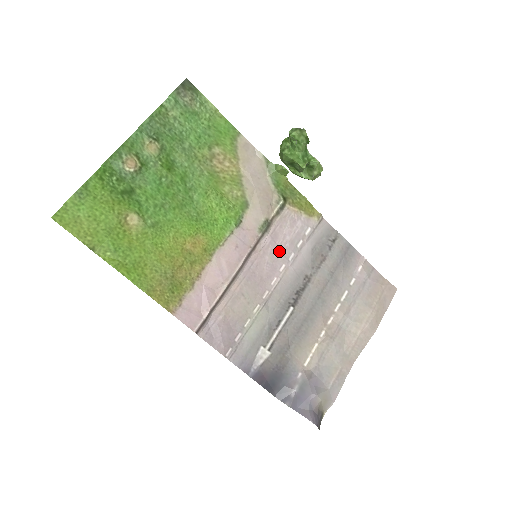
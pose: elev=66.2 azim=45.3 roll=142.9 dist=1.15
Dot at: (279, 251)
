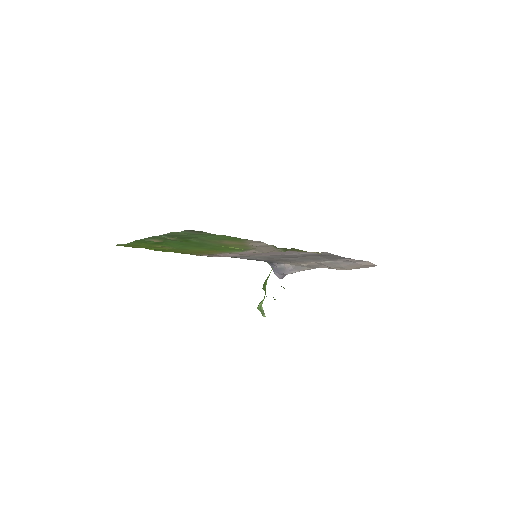
Dot at: (278, 253)
